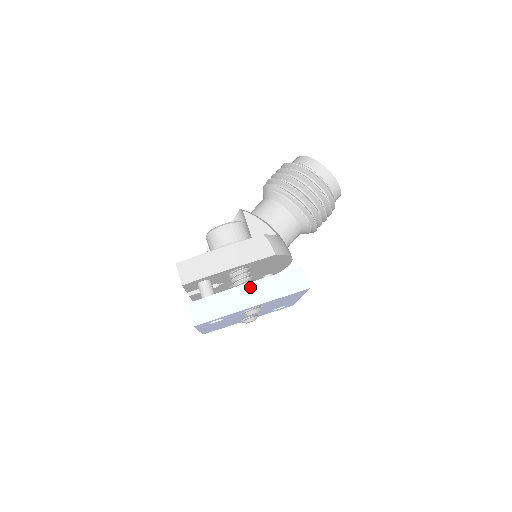
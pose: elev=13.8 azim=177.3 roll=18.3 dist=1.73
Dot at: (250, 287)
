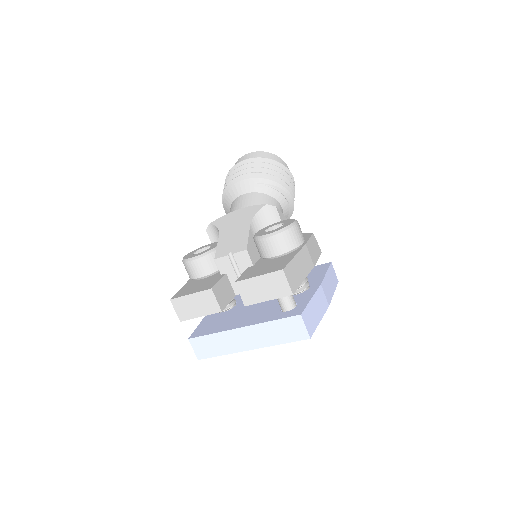
Dot at: (323, 287)
